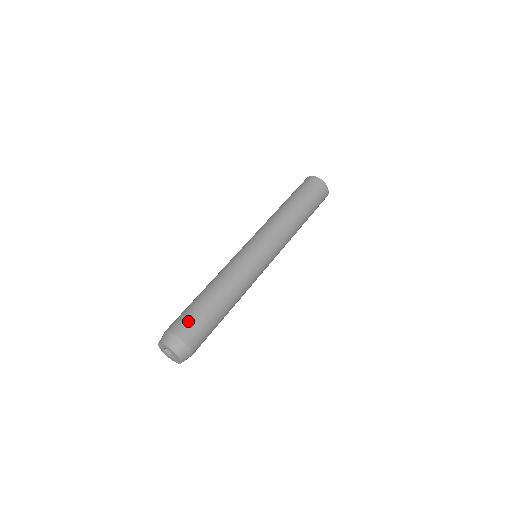
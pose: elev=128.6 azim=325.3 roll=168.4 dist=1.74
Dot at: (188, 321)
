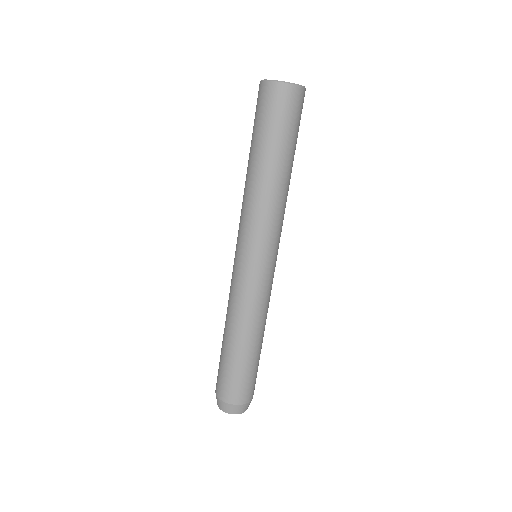
Dot at: (251, 385)
